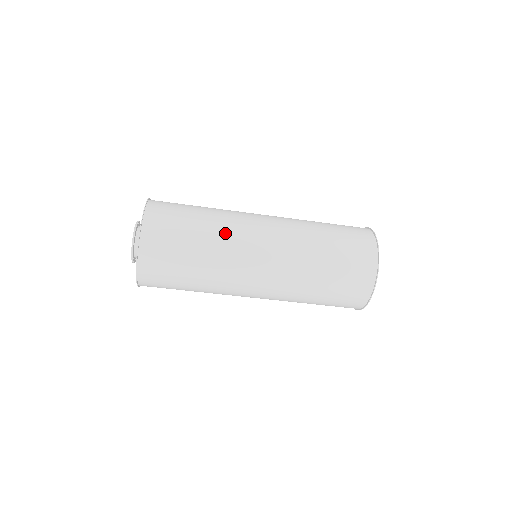
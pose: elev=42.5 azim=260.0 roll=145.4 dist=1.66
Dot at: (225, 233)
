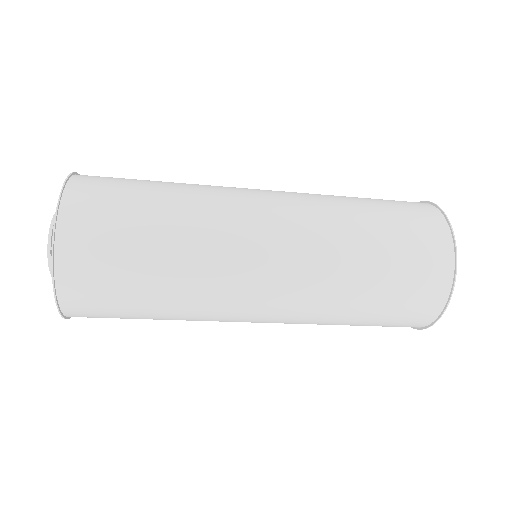
Dot at: (198, 315)
